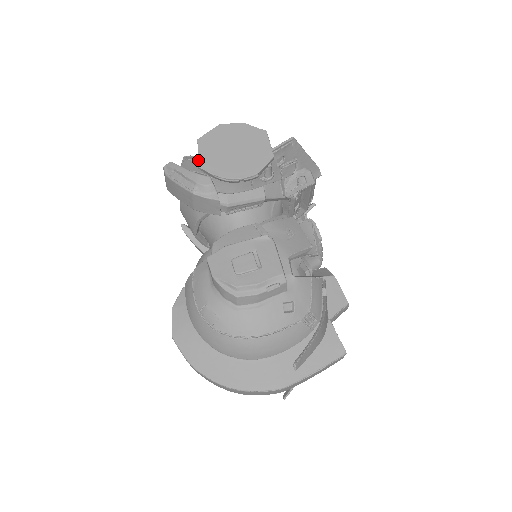
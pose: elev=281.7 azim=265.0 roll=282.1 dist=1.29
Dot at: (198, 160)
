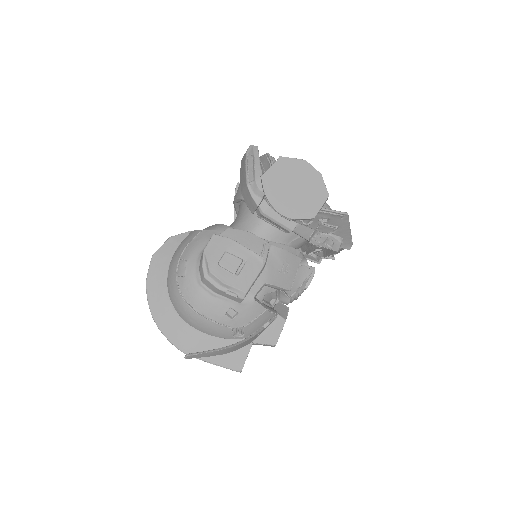
Dot at: (266, 171)
